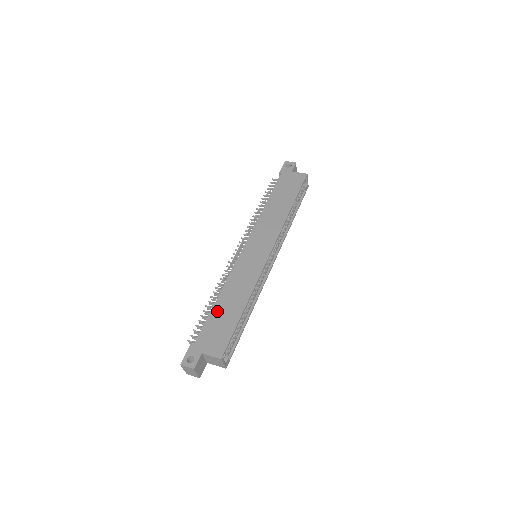
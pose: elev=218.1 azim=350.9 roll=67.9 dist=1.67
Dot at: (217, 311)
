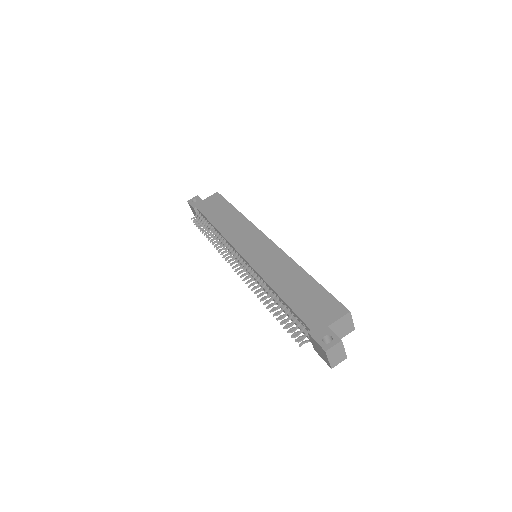
Dot at: (290, 297)
